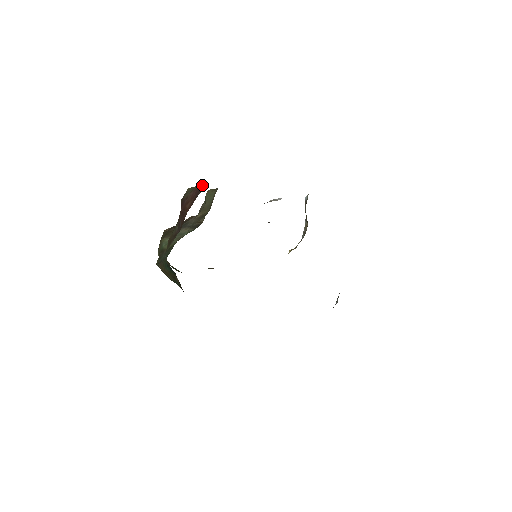
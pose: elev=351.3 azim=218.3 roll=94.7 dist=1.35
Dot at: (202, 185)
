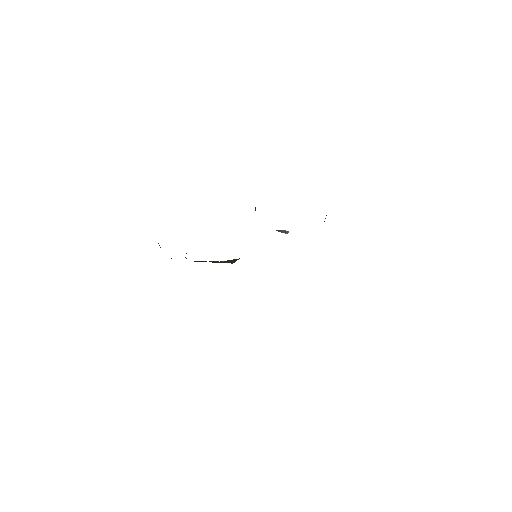
Dot at: occluded
